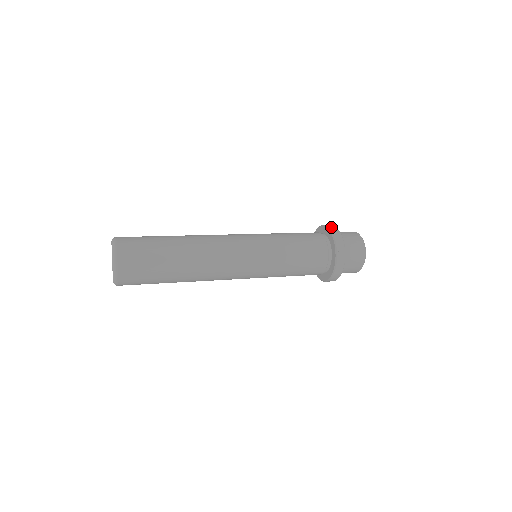
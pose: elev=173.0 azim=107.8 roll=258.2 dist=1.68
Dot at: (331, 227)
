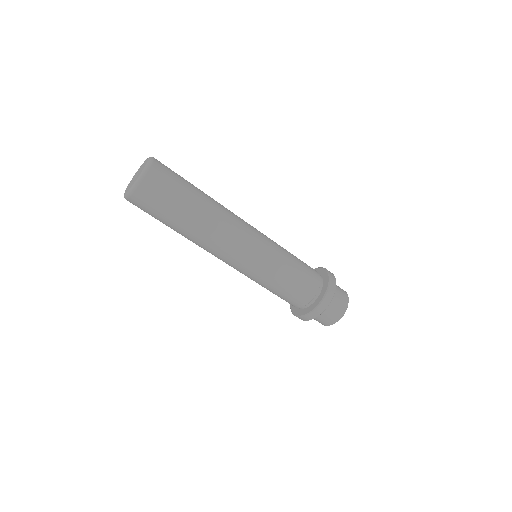
Dot at: occluded
